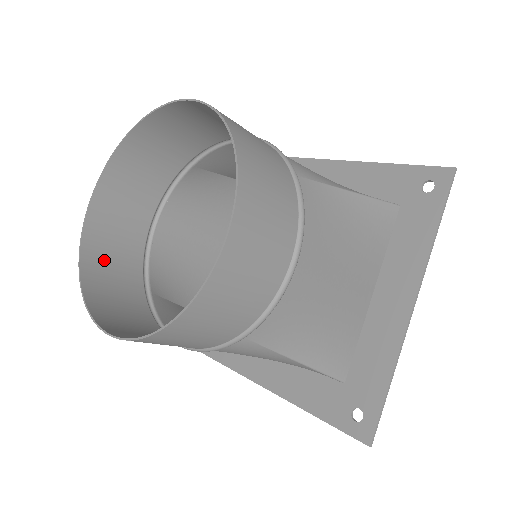
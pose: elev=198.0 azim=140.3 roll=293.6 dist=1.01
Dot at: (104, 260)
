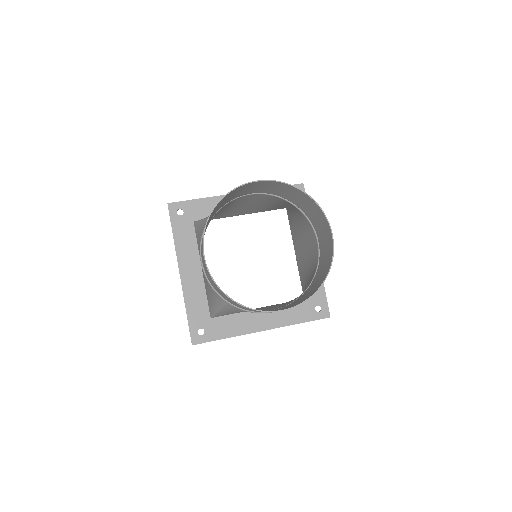
Dot at: (225, 199)
